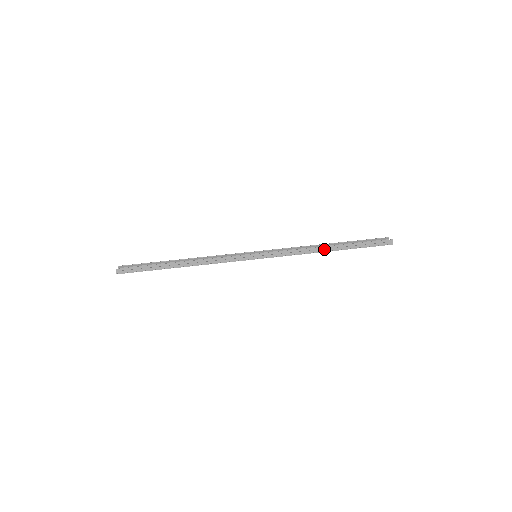
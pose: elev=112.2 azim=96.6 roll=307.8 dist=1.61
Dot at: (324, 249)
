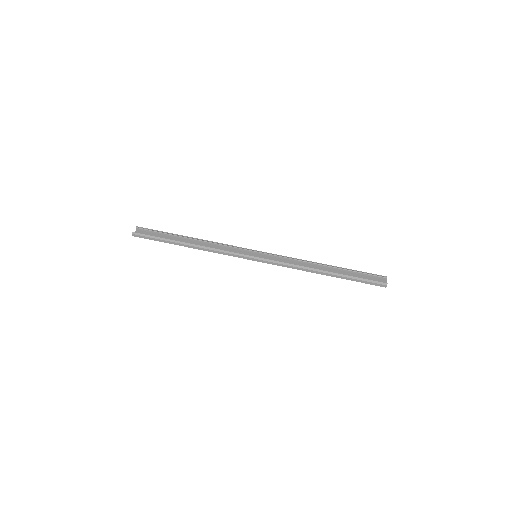
Dot at: (319, 271)
